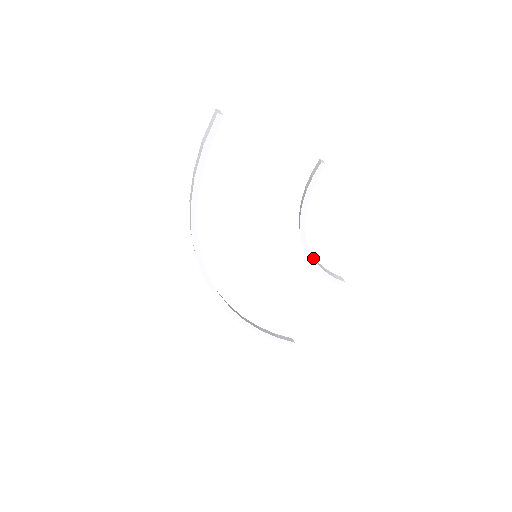
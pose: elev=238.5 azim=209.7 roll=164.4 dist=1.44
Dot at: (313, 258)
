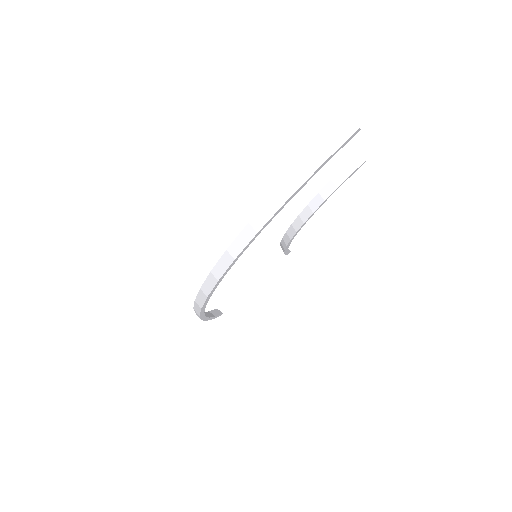
Dot at: occluded
